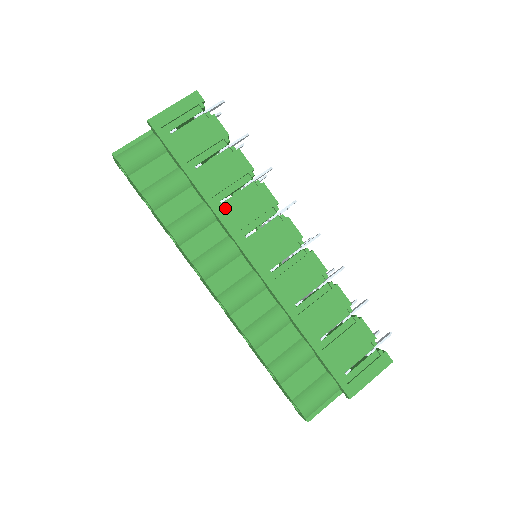
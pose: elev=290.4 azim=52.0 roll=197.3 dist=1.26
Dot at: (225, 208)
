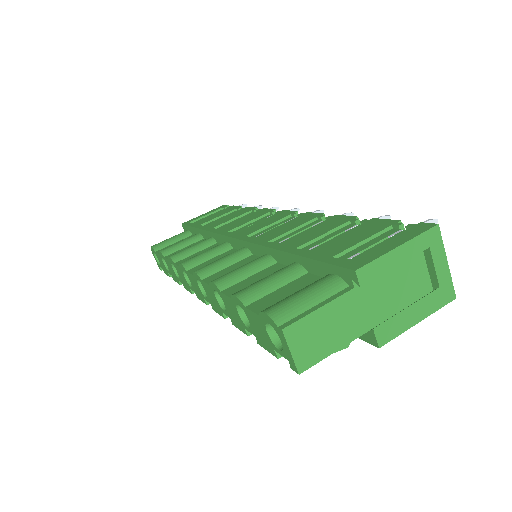
Dot at: occluded
